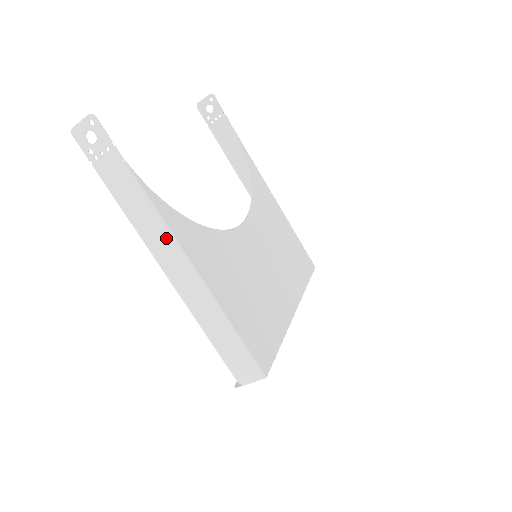
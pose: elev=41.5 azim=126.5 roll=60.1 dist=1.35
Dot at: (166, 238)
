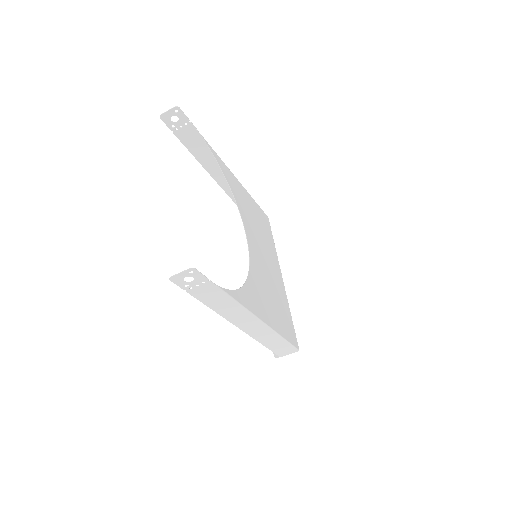
Dot at: (244, 314)
